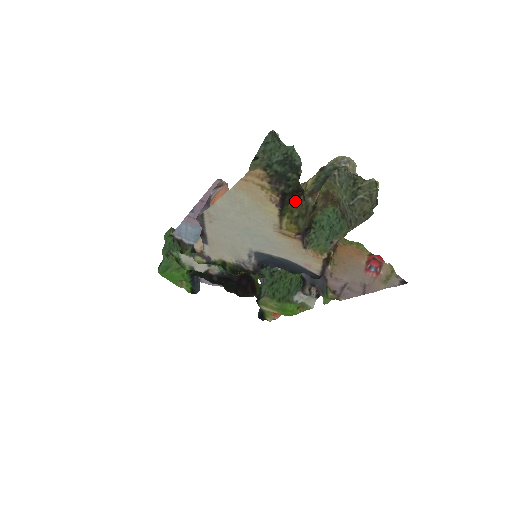
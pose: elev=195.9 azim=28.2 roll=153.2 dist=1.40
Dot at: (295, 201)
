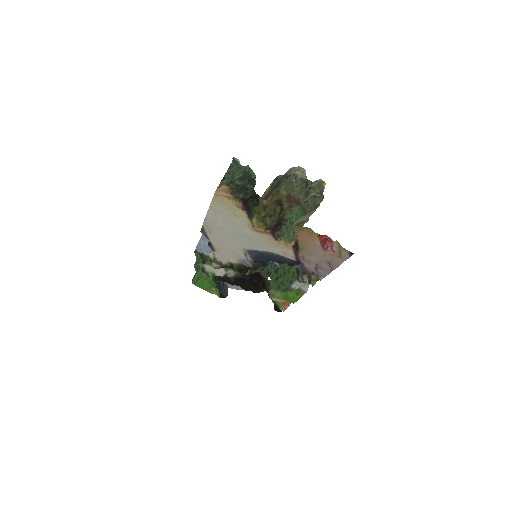
Dot at: (258, 205)
